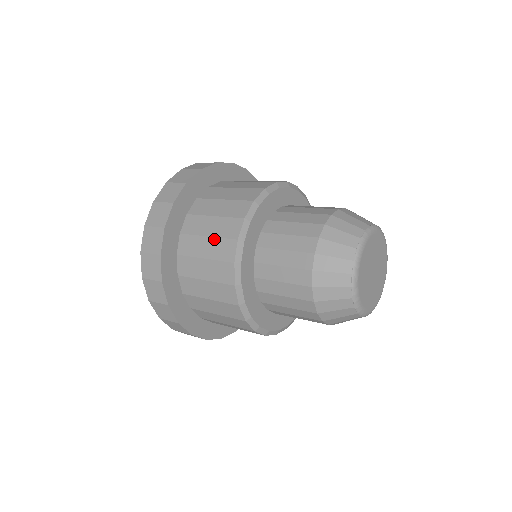
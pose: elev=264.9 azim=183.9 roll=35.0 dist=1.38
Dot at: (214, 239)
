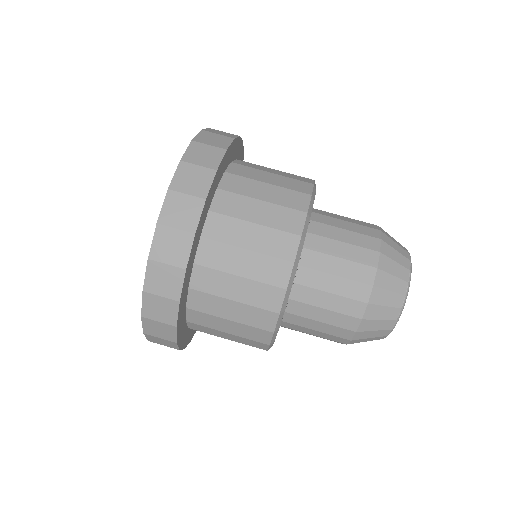
Dot at: (273, 205)
